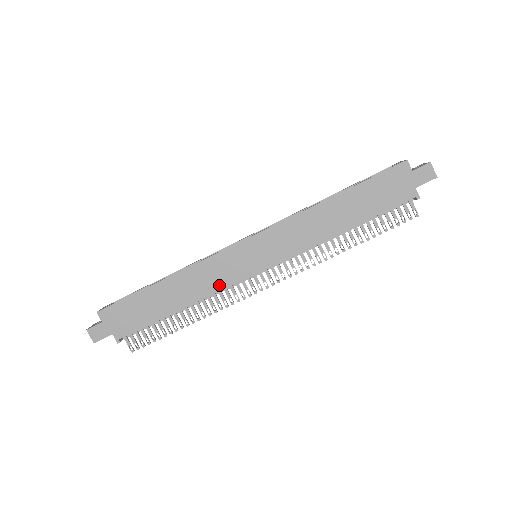
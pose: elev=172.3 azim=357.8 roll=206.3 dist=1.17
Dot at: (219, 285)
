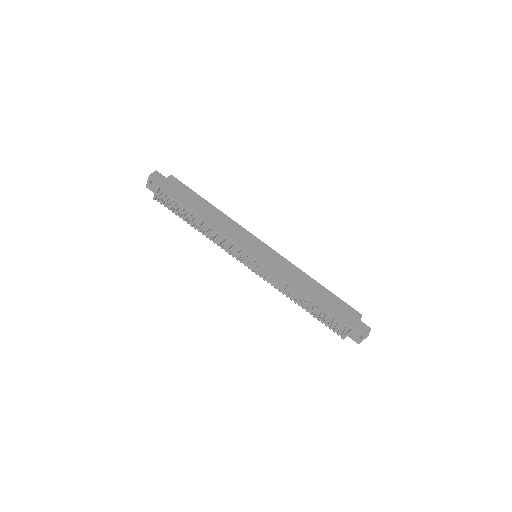
Dot at: (230, 235)
